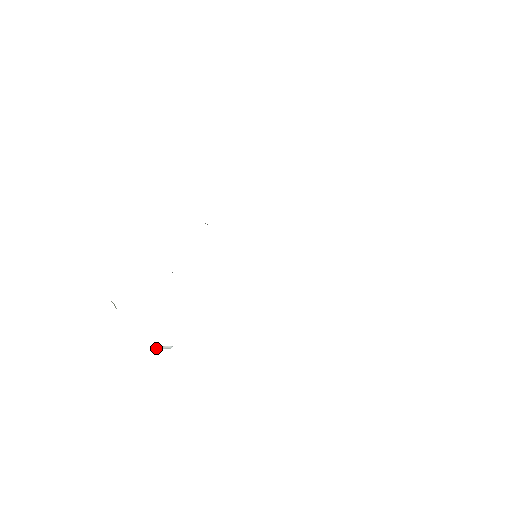
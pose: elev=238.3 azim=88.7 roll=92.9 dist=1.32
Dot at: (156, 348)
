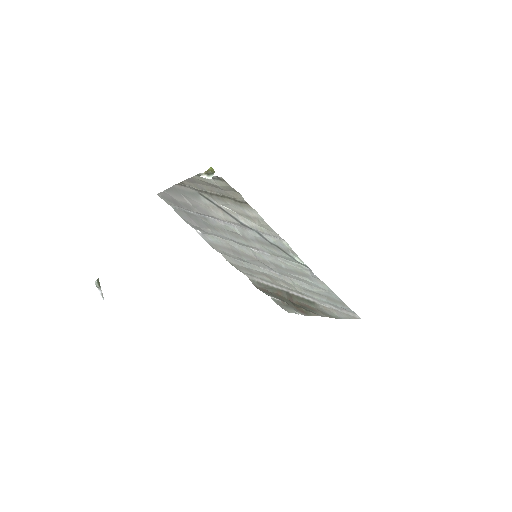
Dot at: (99, 283)
